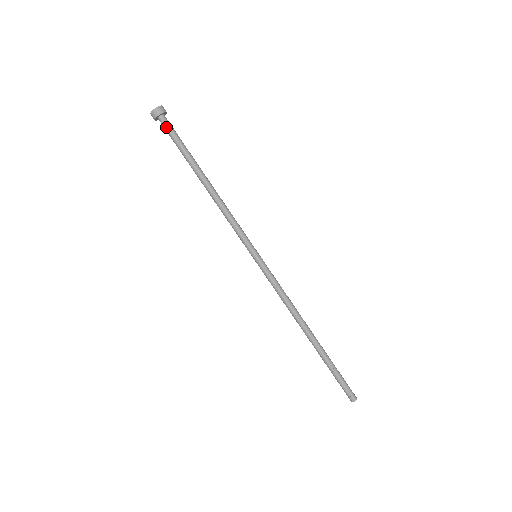
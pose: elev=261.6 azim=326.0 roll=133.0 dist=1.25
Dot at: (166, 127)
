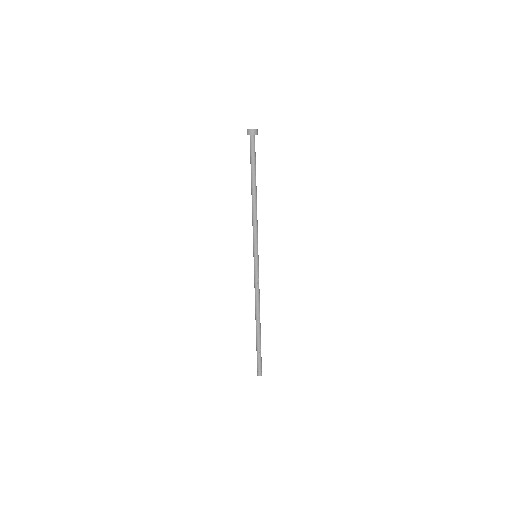
Dot at: (253, 144)
